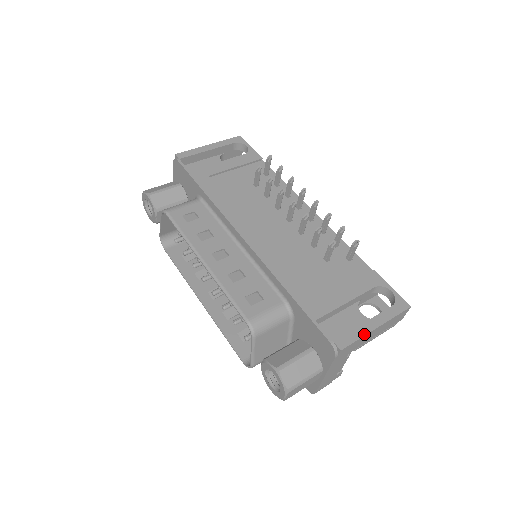
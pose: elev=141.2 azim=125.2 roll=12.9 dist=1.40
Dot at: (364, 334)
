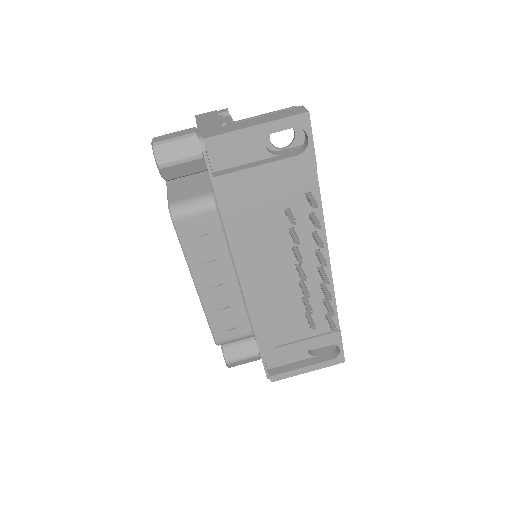
Dot at: (295, 375)
